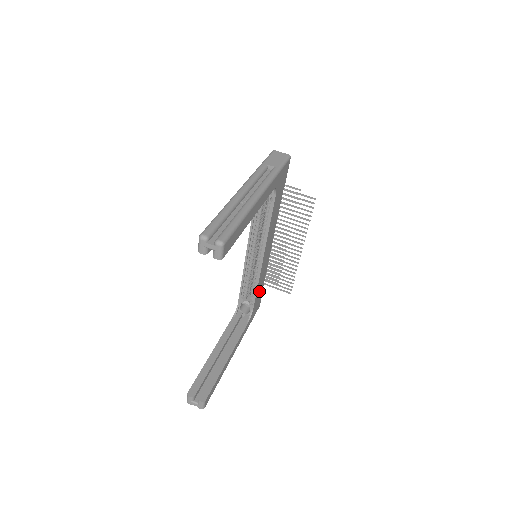
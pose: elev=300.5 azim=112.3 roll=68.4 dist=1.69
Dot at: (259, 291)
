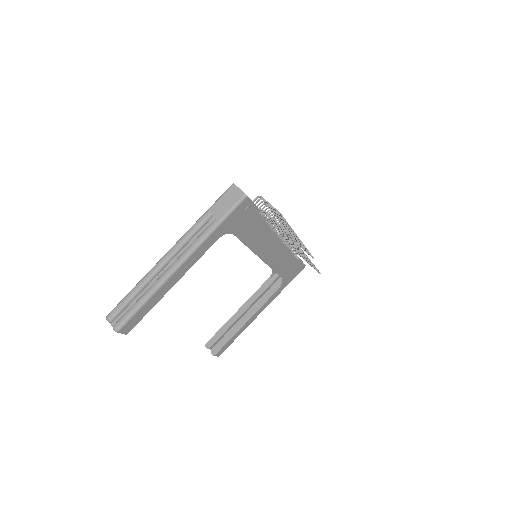
Dot at: (286, 266)
